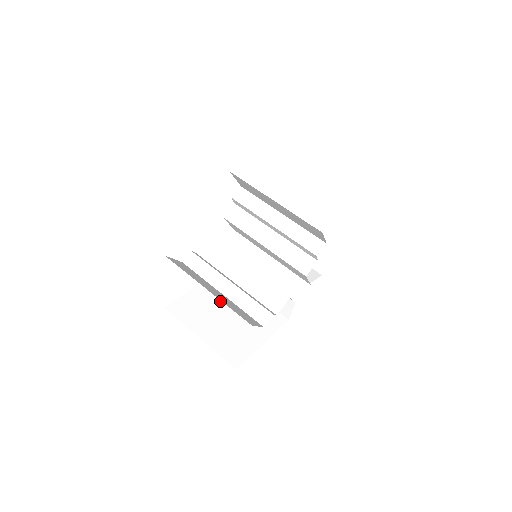
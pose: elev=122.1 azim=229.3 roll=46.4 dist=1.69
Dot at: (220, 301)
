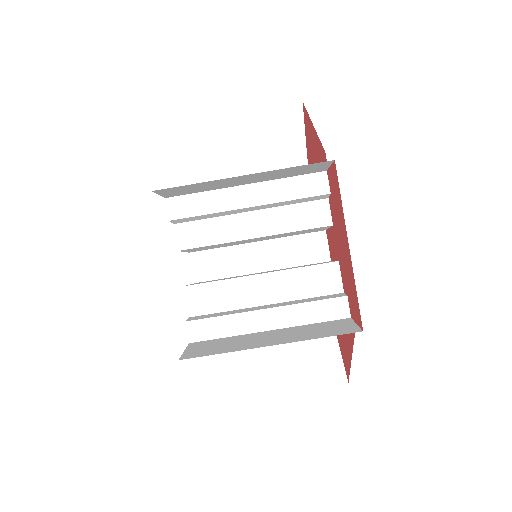
Dot at: occluded
